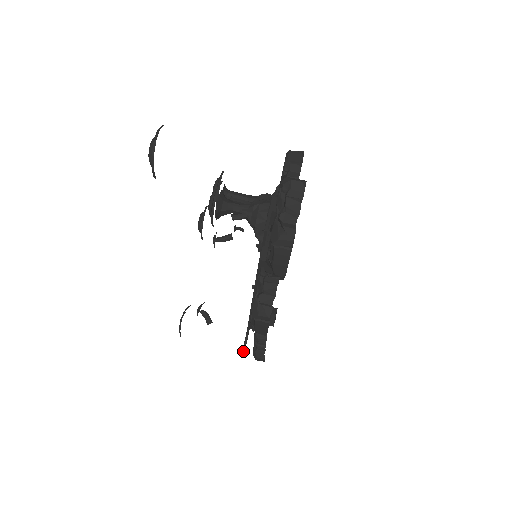
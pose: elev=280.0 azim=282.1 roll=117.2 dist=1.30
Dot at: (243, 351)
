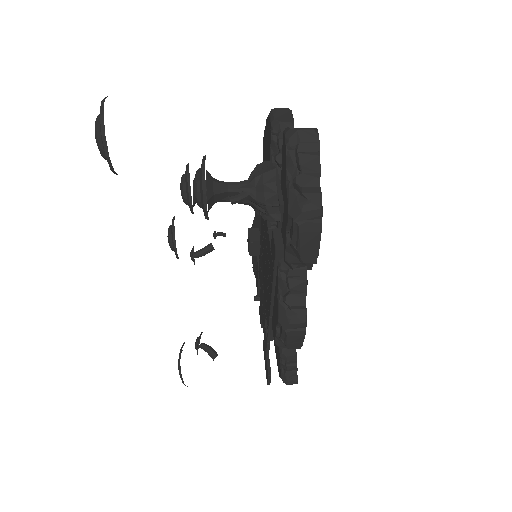
Dot at: (269, 378)
